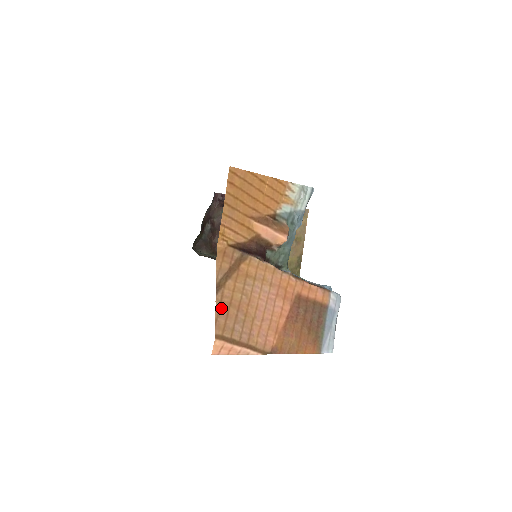
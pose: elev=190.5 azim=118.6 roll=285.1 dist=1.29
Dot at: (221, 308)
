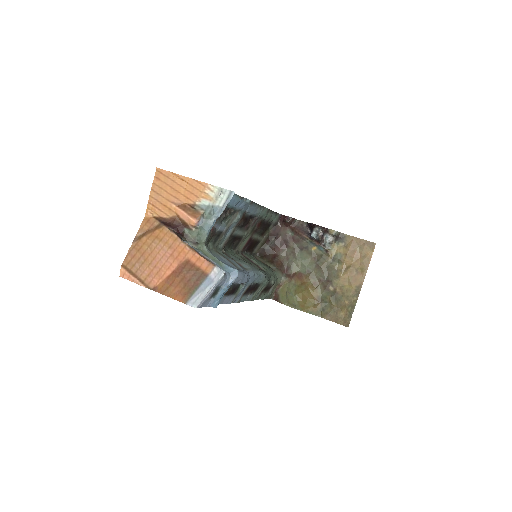
Dot at: (132, 251)
